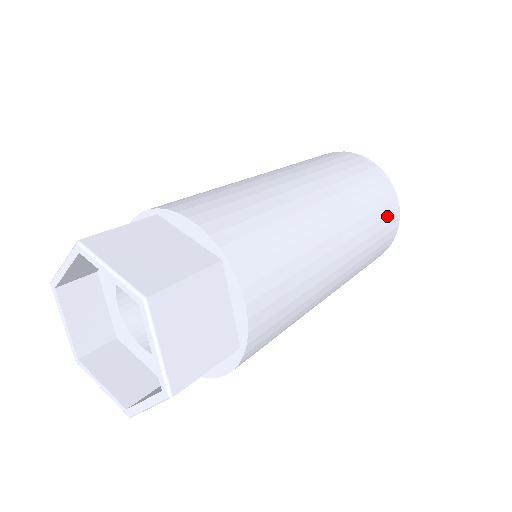
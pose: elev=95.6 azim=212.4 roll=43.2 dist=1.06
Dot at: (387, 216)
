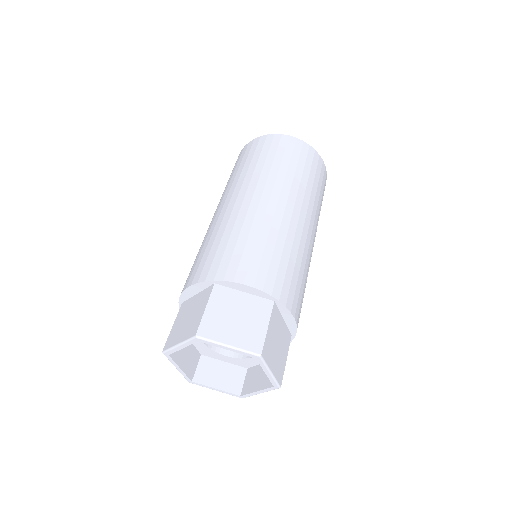
Dot at: (322, 181)
